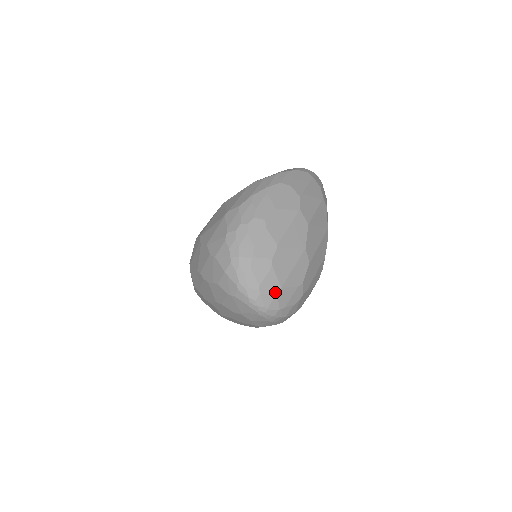
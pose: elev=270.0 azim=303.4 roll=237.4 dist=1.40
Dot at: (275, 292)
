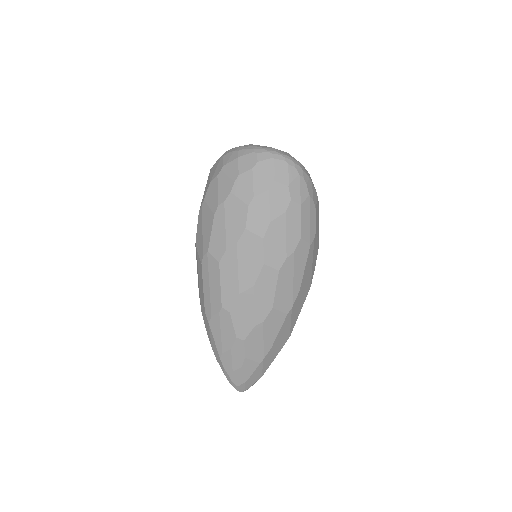
Dot at: (285, 152)
